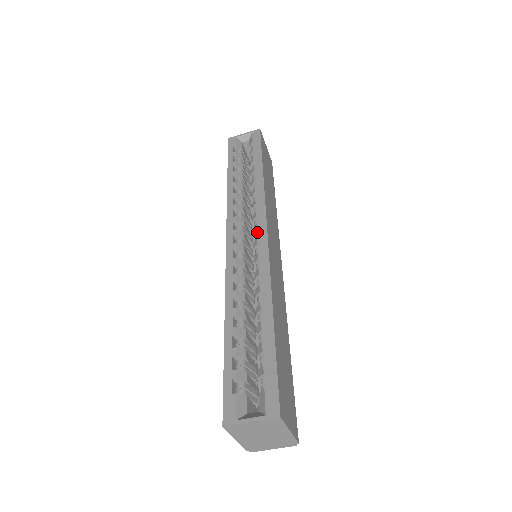
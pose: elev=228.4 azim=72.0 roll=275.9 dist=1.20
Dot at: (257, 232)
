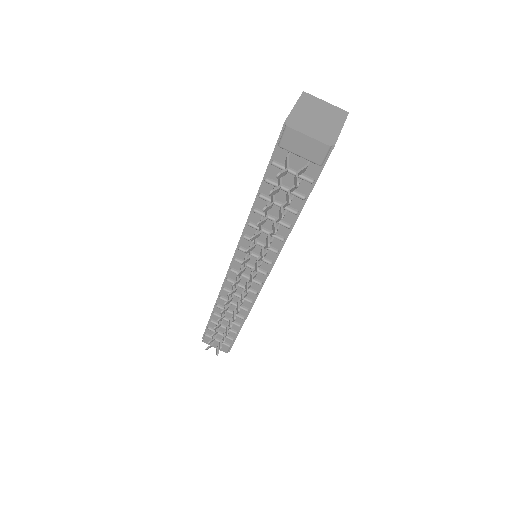
Dot at: occluded
